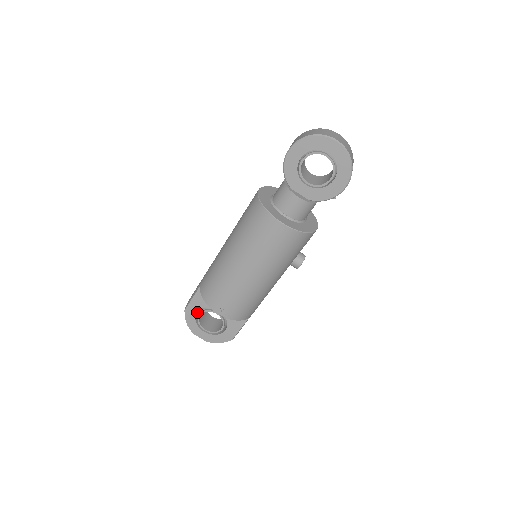
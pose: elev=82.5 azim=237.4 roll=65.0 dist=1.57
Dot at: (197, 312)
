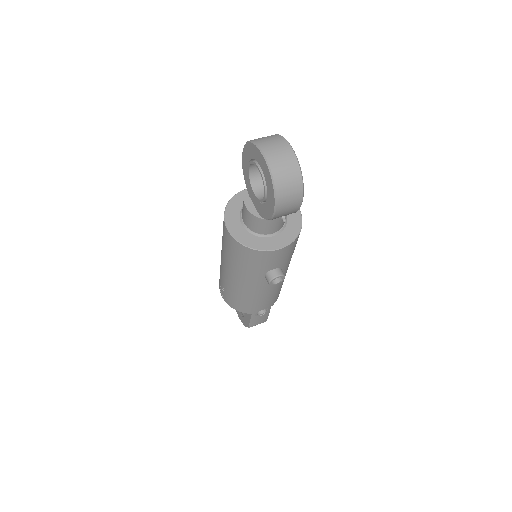
Dot at: occluded
